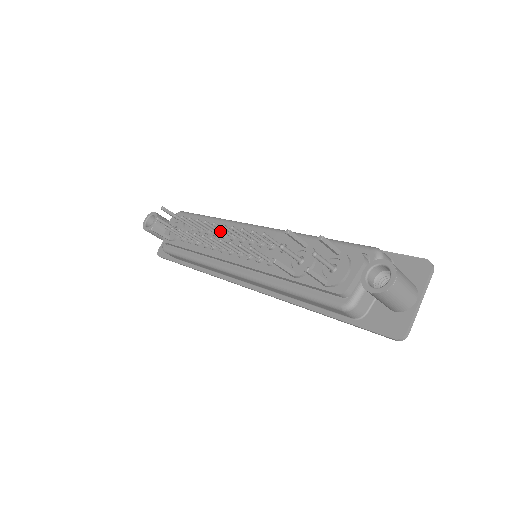
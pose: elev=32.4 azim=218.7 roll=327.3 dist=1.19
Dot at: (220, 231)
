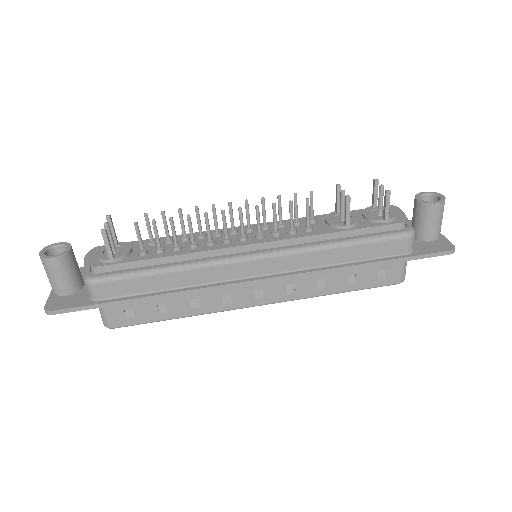
Dot at: occluded
